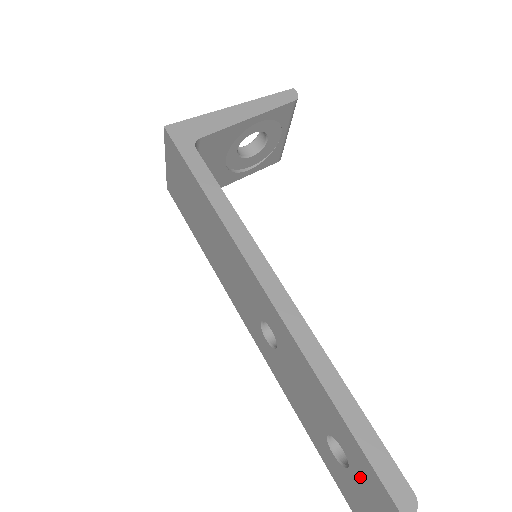
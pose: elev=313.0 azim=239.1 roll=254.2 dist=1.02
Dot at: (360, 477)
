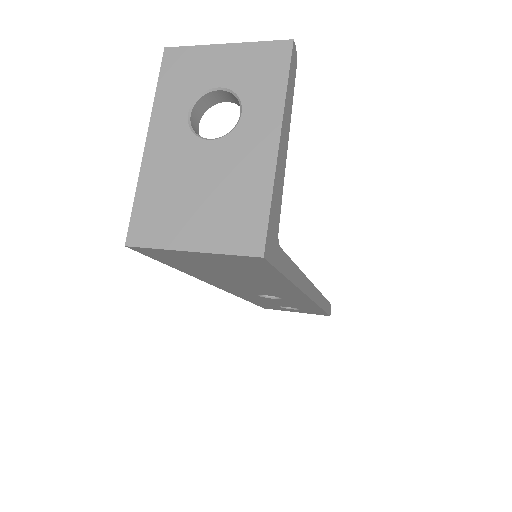
Dot at: (304, 311)
